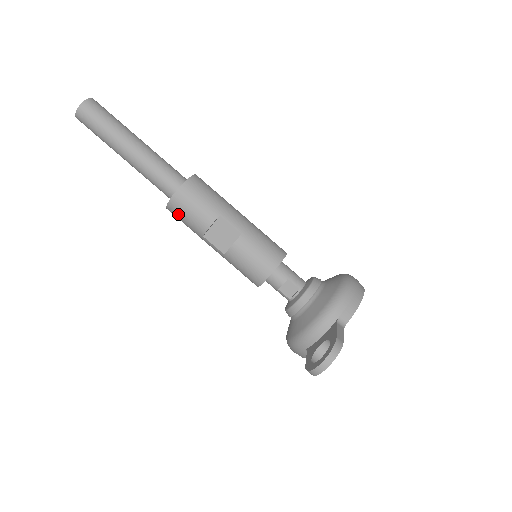
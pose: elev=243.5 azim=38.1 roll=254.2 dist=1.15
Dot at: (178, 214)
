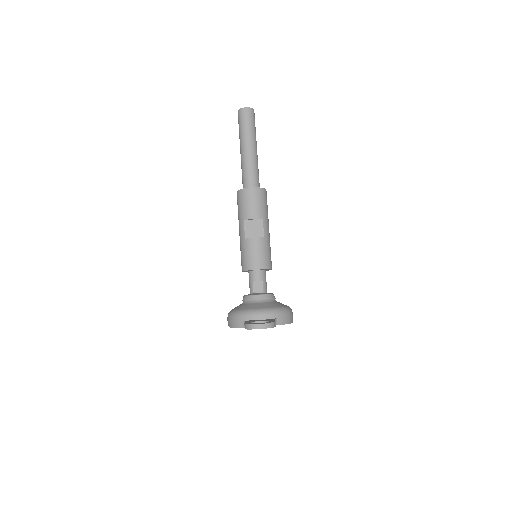
Dot at: (243, 198)
